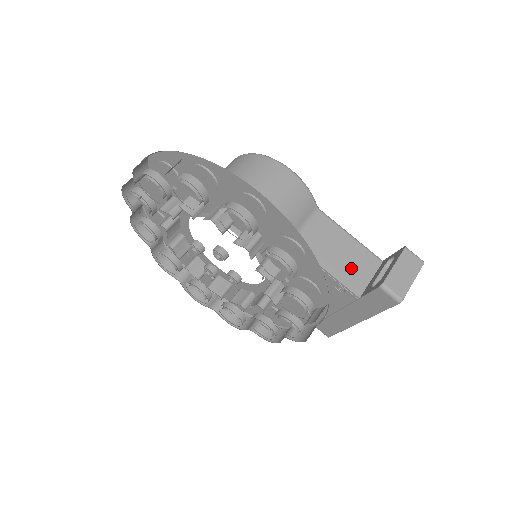
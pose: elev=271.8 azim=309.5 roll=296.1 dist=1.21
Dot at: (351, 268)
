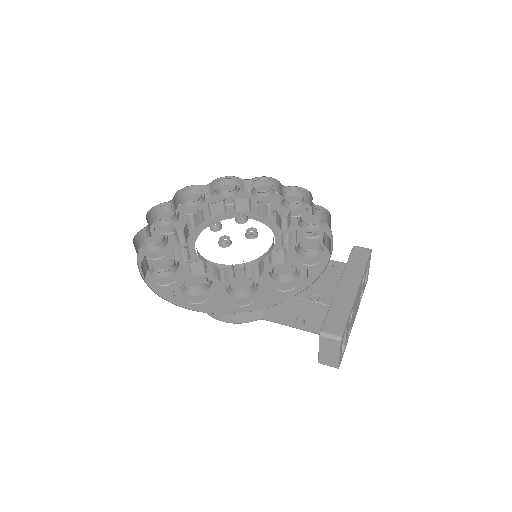
Dot at: occluded
